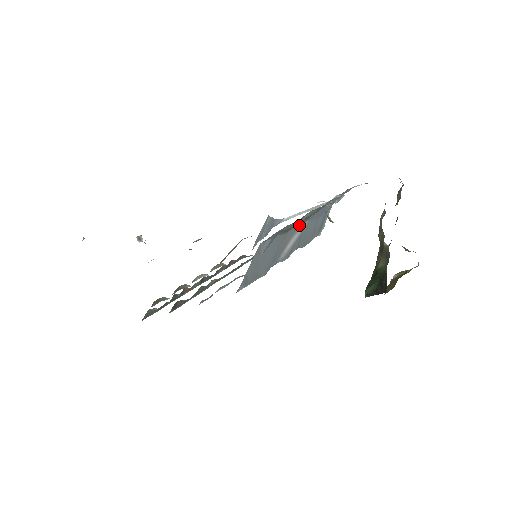
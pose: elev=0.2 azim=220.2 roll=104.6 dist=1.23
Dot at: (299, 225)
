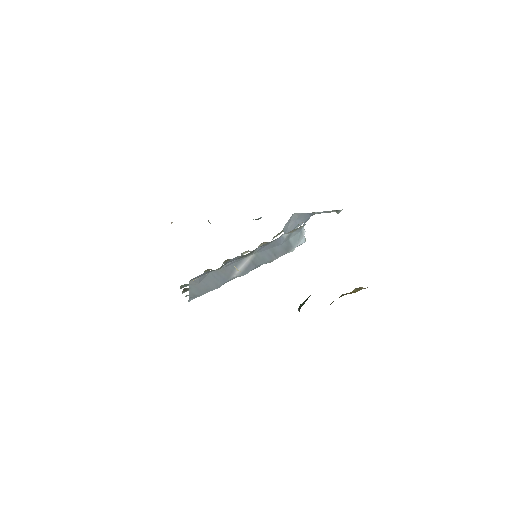
Dot at: (241, 259)
